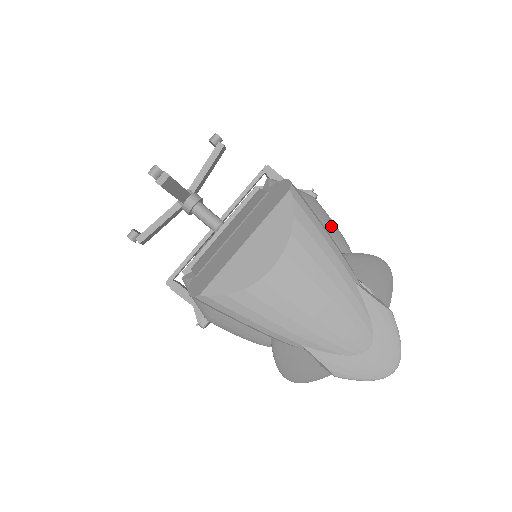
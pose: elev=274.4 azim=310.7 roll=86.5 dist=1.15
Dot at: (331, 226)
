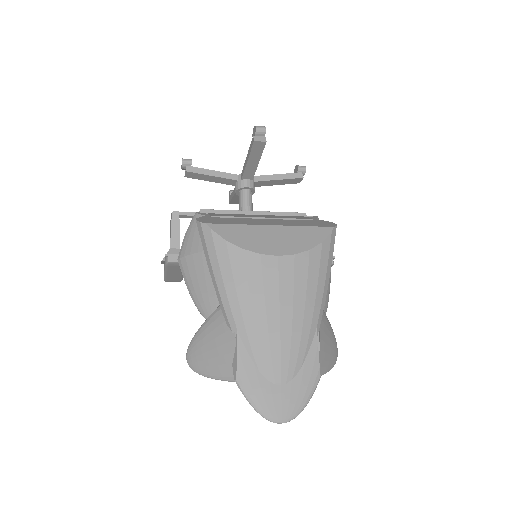
Dot at: (328, 287)
